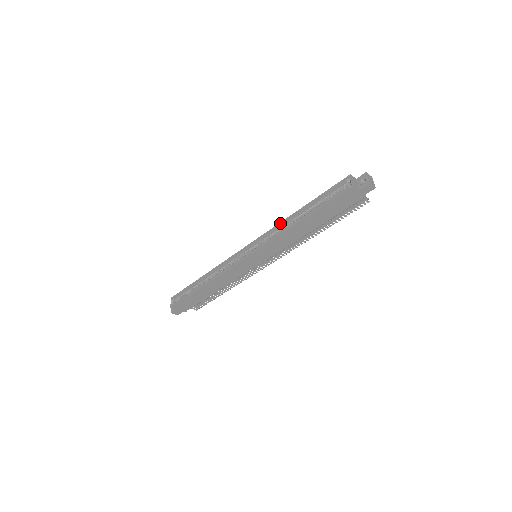
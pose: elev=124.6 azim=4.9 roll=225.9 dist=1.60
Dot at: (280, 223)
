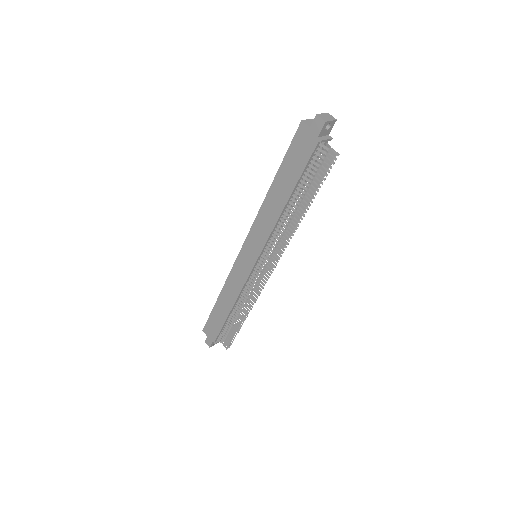
Dot at: occluded
